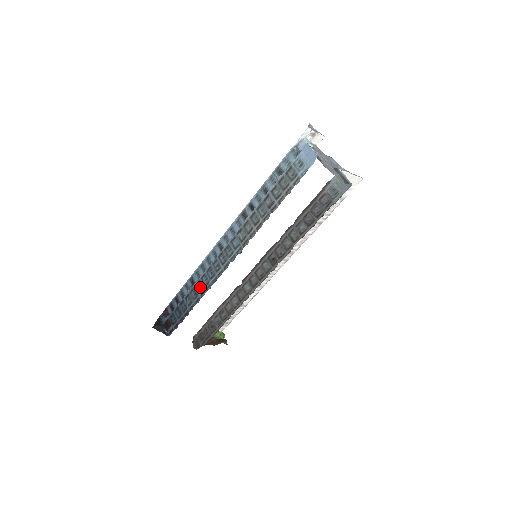
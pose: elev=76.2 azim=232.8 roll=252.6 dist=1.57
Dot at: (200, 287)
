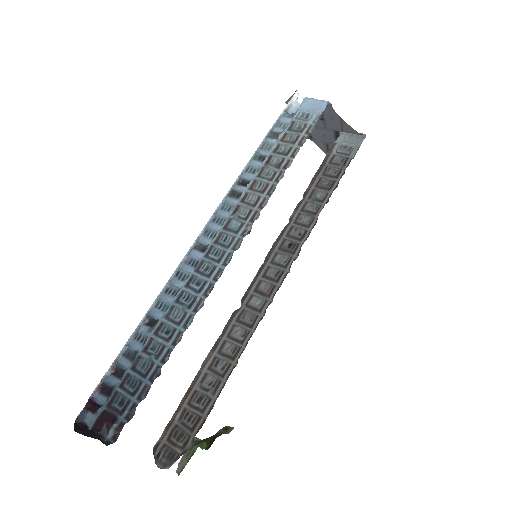
Dot at: (176, 316)
